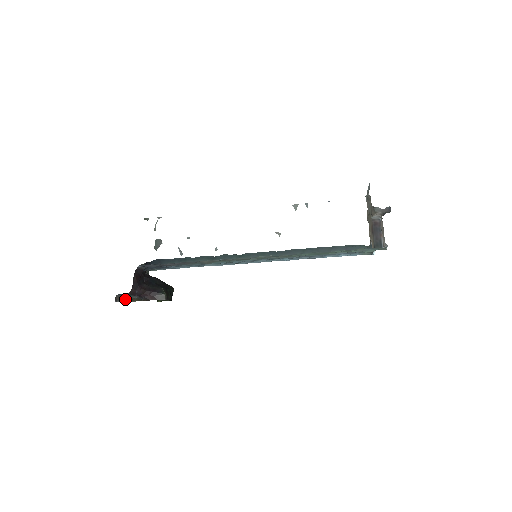
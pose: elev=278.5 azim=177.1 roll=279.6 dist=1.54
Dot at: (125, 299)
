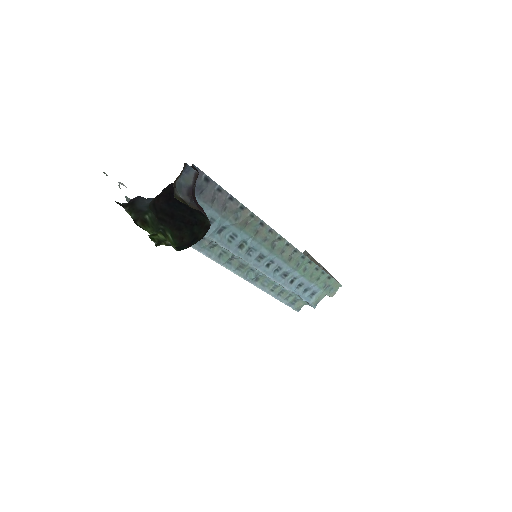
Dot at: (173, 185)
